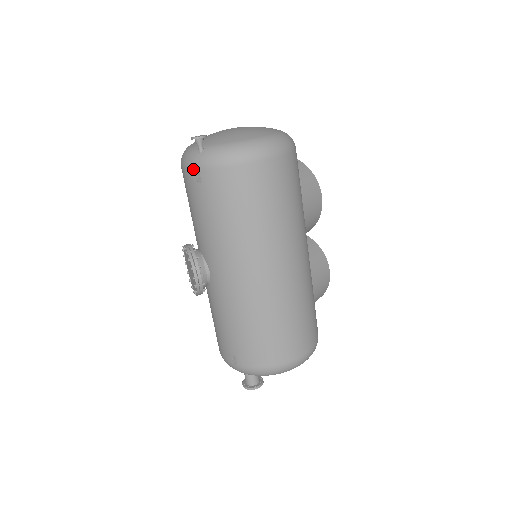
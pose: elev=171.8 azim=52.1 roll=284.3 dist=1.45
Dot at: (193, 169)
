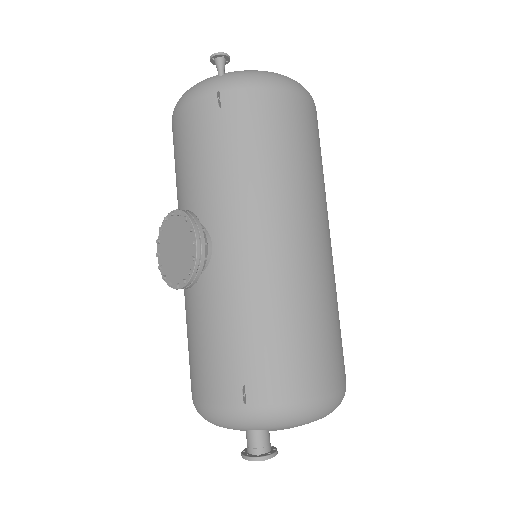
Dot at: (209, 93)
